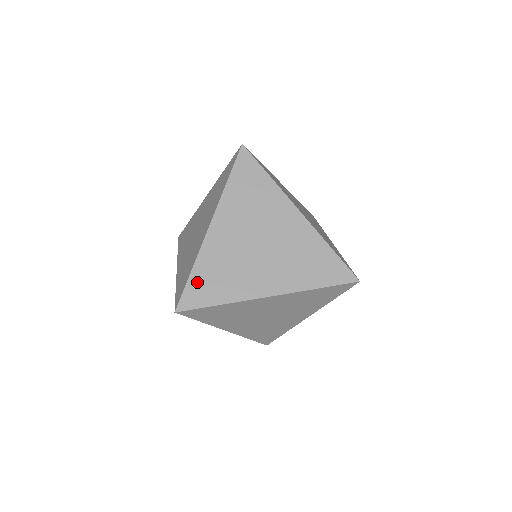
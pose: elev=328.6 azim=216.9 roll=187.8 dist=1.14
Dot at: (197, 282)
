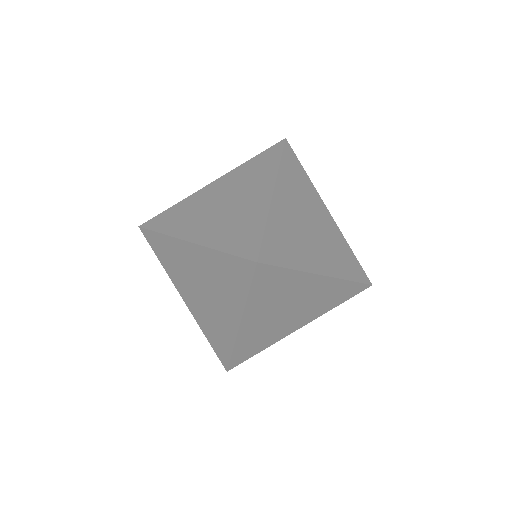
Dot at: (272, 239)
